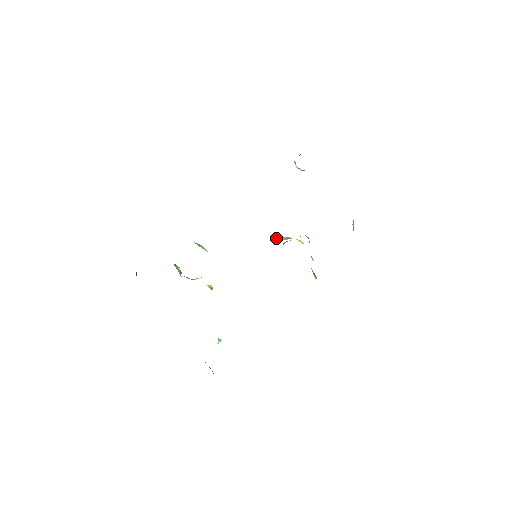
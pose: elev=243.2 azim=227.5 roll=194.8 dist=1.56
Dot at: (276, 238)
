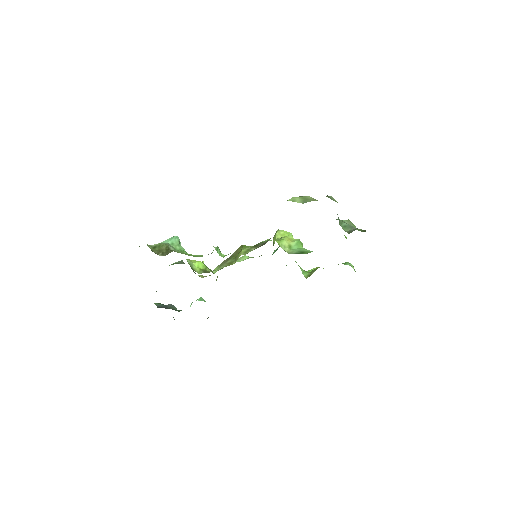
Dot at: (278, 241)
